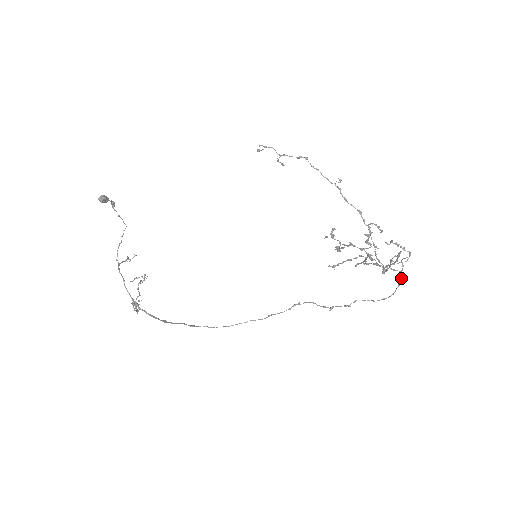
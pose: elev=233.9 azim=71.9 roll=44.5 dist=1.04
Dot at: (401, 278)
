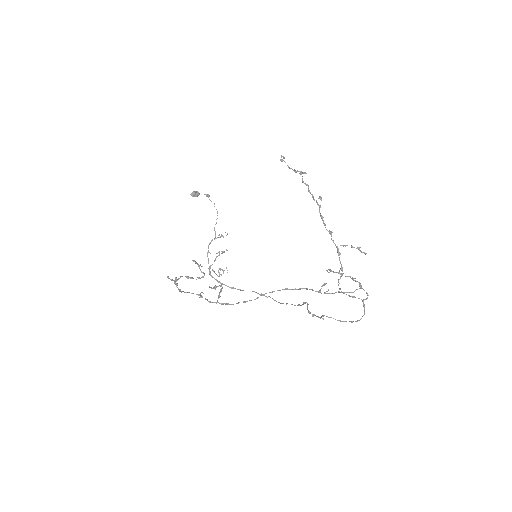
Dot at: (364, 307)
